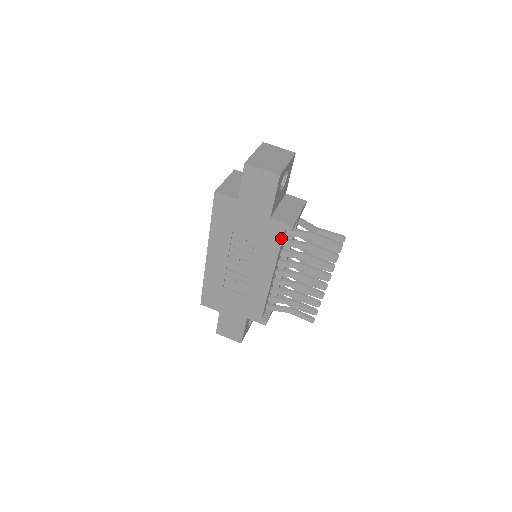
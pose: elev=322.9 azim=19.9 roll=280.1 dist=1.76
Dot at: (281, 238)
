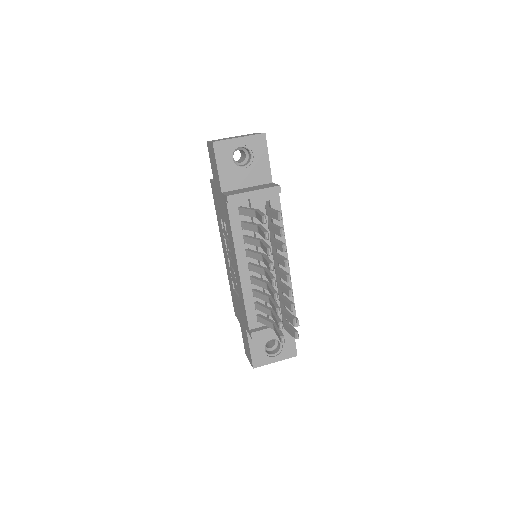
Dot at: (228, 214)
